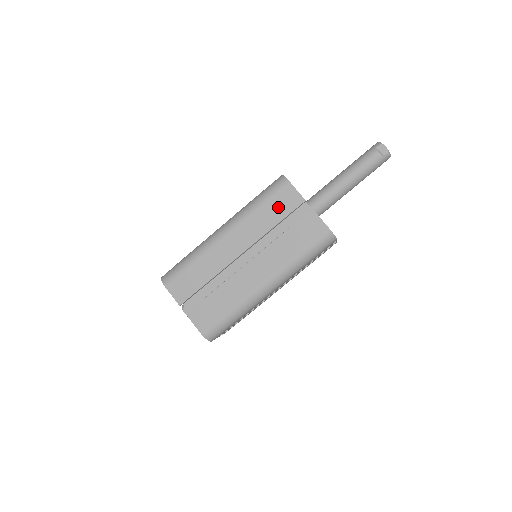
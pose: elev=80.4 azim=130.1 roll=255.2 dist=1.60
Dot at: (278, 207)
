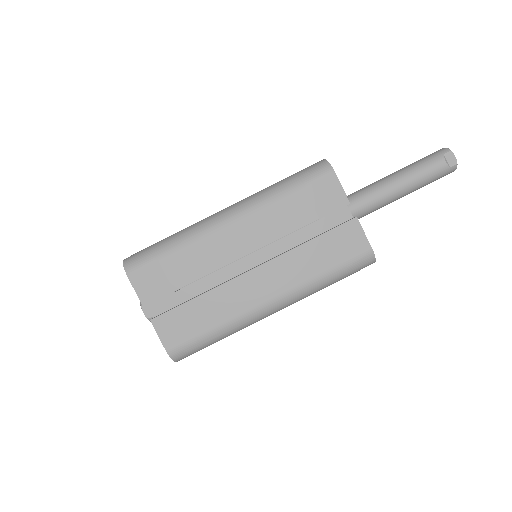
Dot at: (312, 203)
